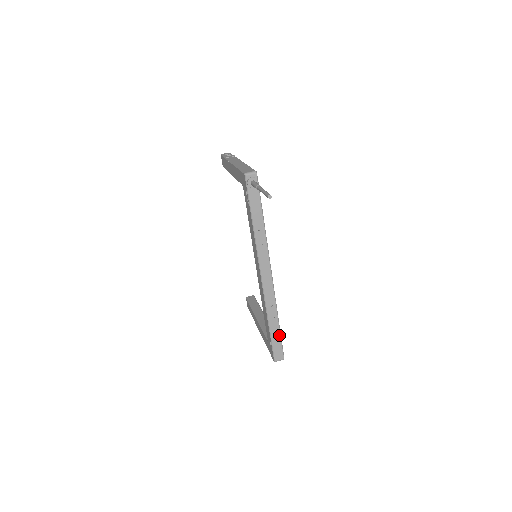
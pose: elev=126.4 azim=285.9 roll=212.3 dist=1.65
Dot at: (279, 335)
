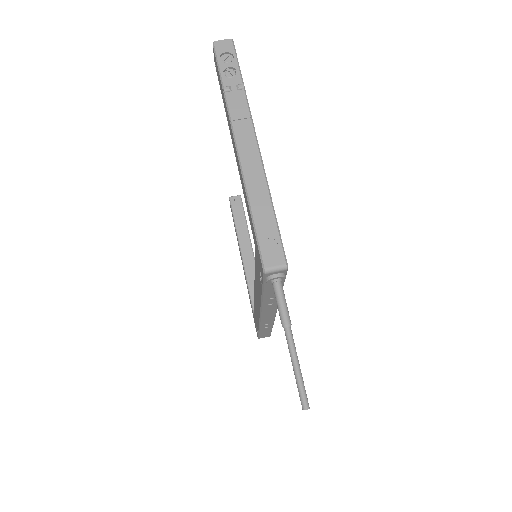
Dot at: (270, 331)
